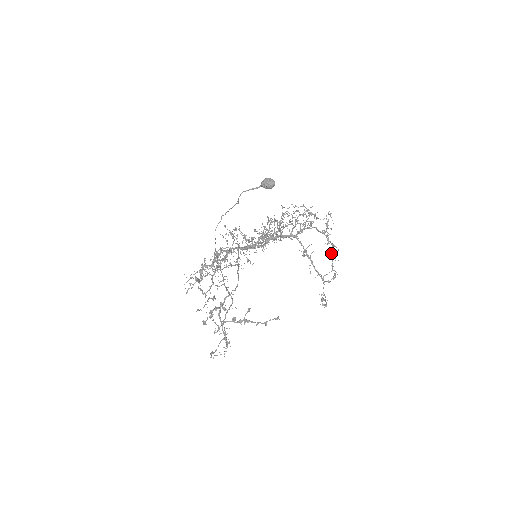
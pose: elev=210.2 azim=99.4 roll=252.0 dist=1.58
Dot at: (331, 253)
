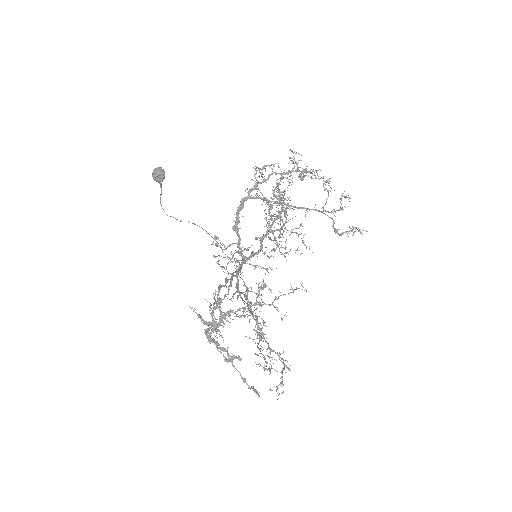
Dot at: (302, 178)
